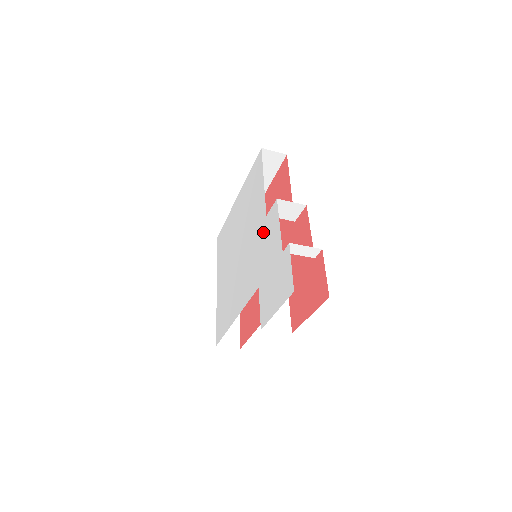
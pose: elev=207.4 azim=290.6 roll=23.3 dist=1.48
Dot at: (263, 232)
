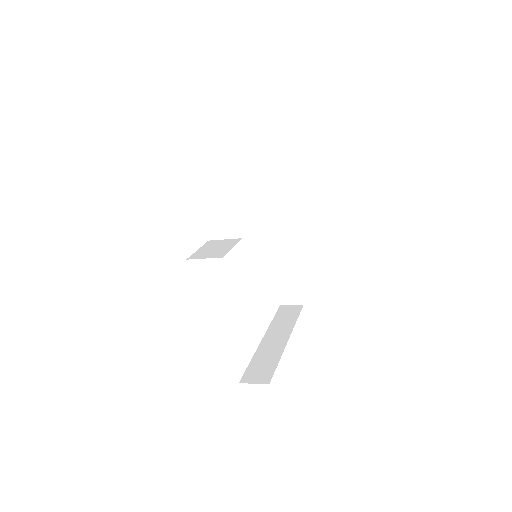
Dot at: occluded
